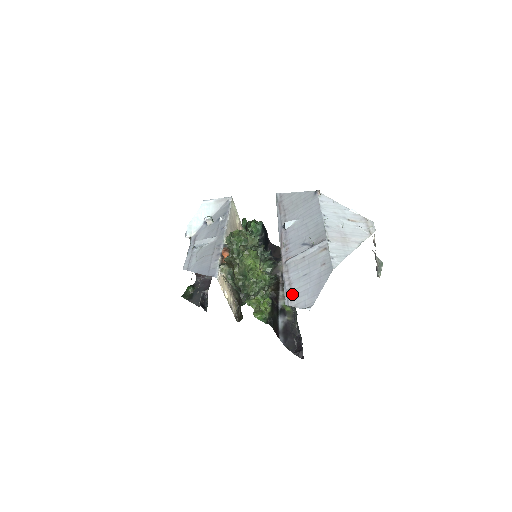
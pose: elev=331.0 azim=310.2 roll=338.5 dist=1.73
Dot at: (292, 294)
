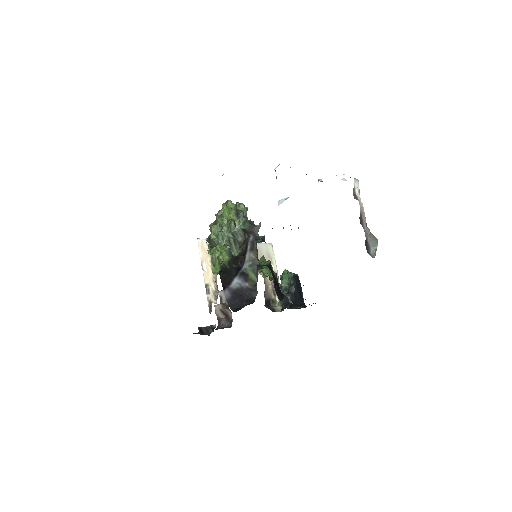
Dot at: occluded
